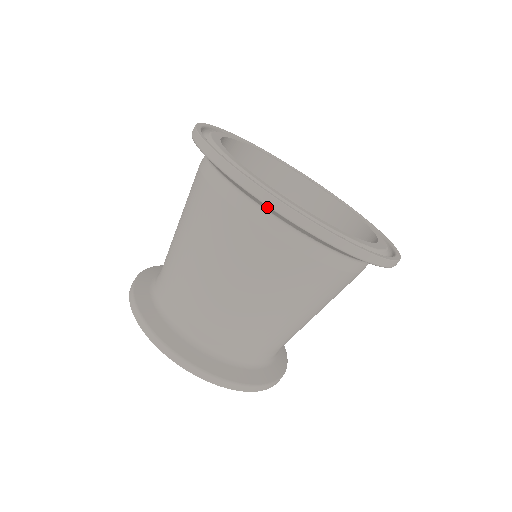
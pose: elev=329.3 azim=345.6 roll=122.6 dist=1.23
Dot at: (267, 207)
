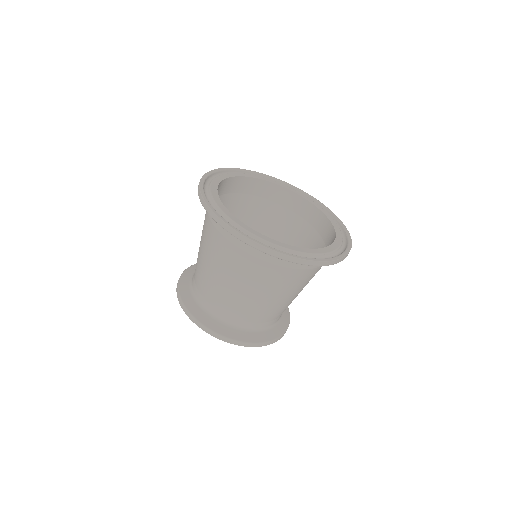
Dot at: occluded
